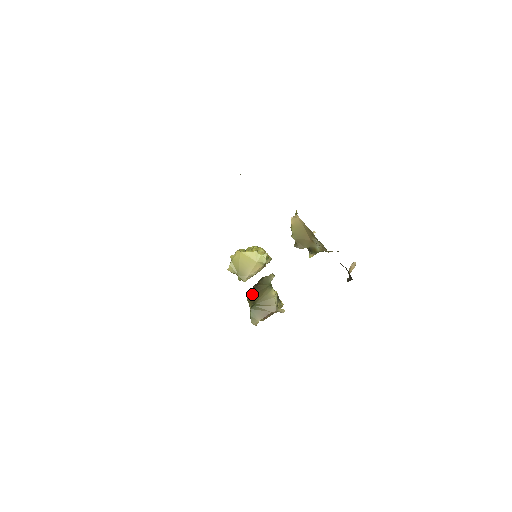
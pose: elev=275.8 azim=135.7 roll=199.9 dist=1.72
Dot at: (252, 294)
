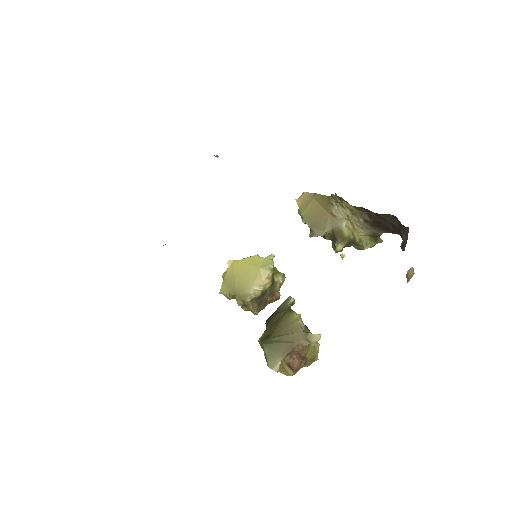
Dot at: occluded
